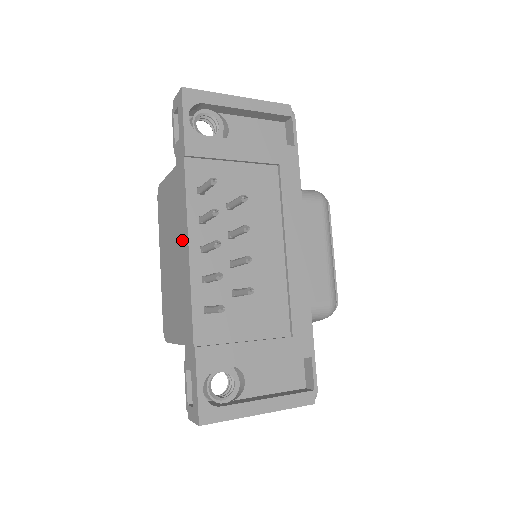
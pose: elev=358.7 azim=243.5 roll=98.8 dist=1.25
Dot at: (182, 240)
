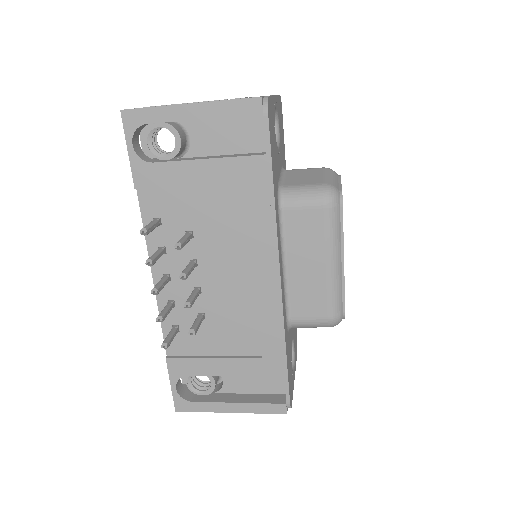
Dot at: occluded
